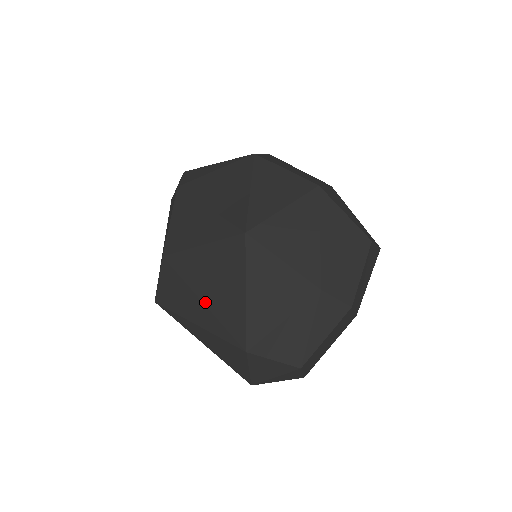
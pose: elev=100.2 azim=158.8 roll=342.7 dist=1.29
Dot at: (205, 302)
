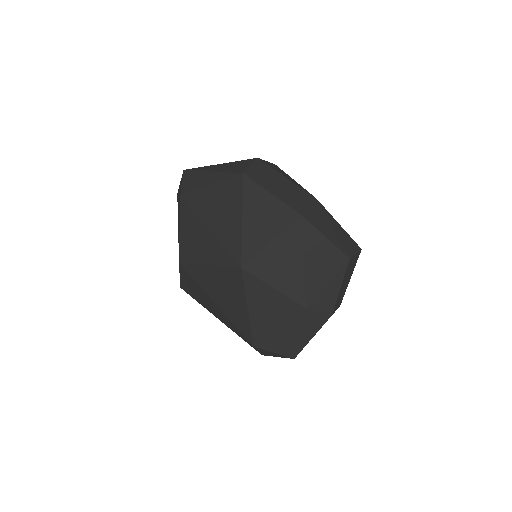
Dot at: (218, 305)
